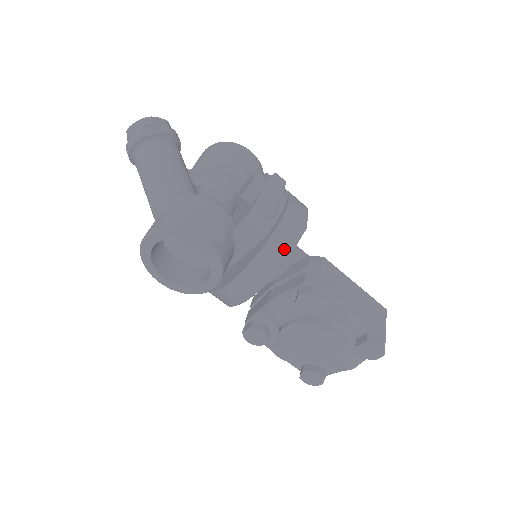
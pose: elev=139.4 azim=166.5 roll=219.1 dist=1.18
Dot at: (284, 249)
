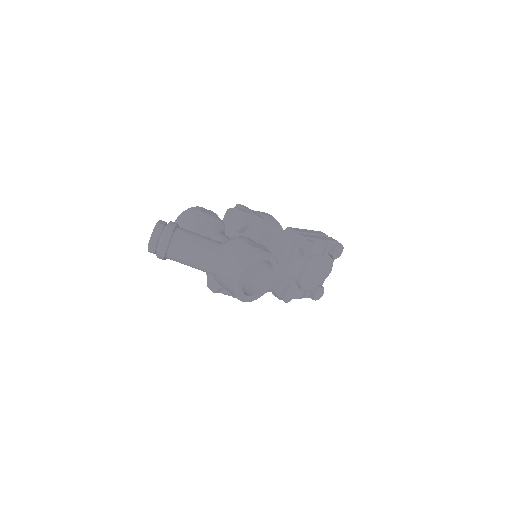
Dot at: (282, 234)
